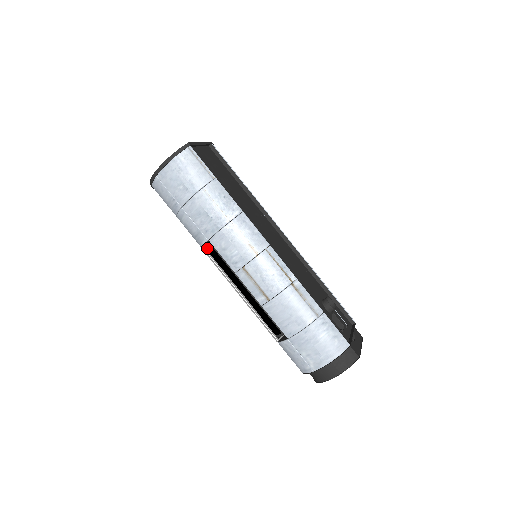
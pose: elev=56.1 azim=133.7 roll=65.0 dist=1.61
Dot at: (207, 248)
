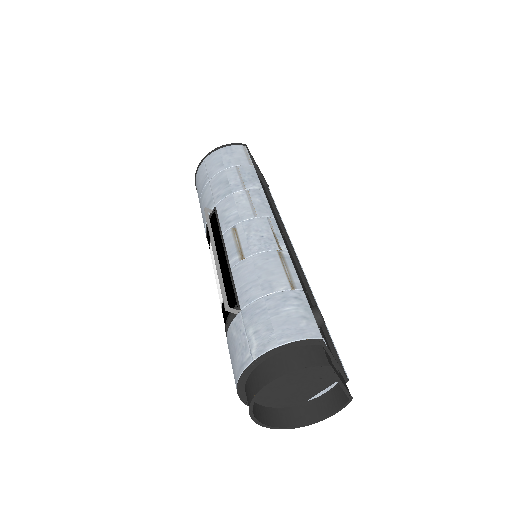
Dot at: (210, 217)
